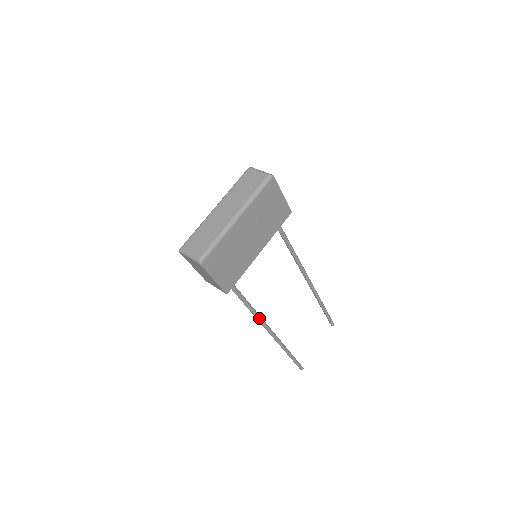
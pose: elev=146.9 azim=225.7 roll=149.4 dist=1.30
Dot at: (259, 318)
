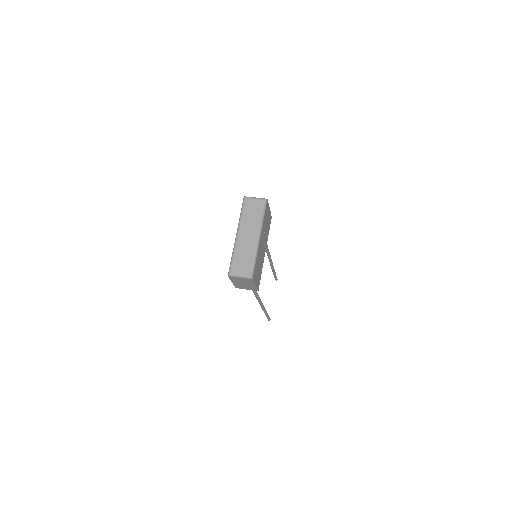
Dot at: (259, 297)
